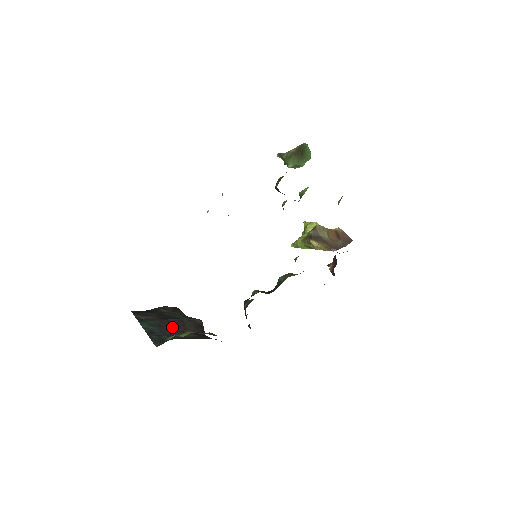
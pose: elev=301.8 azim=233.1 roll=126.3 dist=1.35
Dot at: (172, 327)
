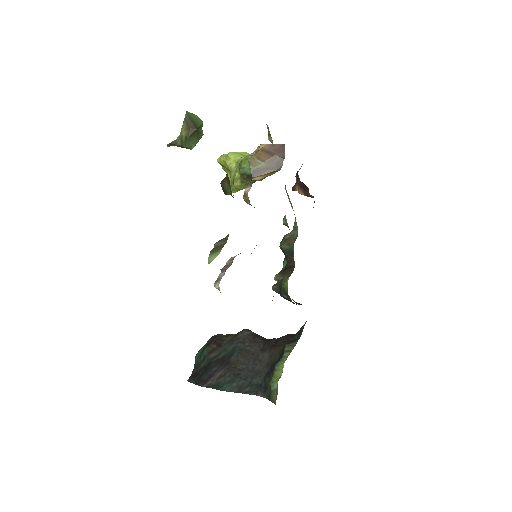
Dot at: (244, 365)
